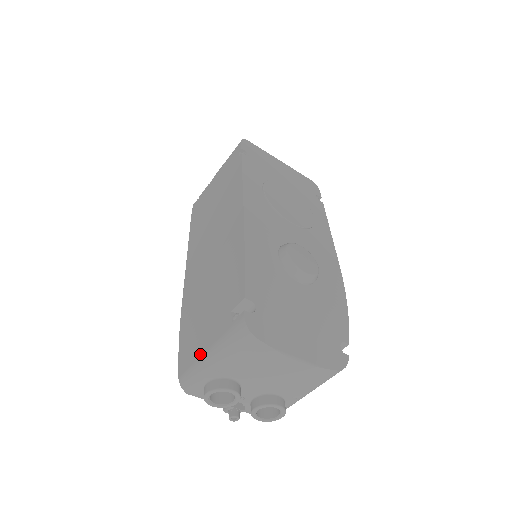
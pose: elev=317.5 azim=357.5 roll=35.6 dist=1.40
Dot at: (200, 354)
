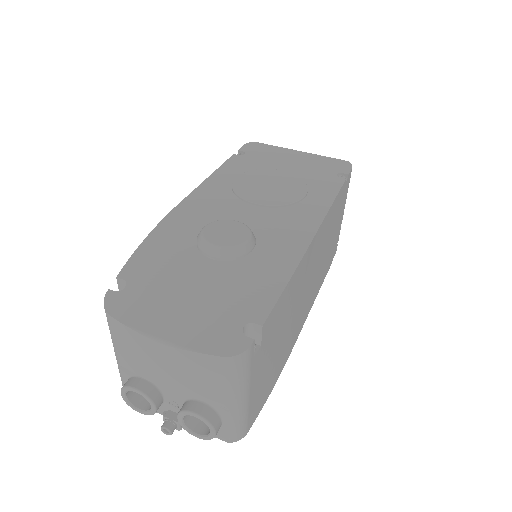
Dot at: occluded
